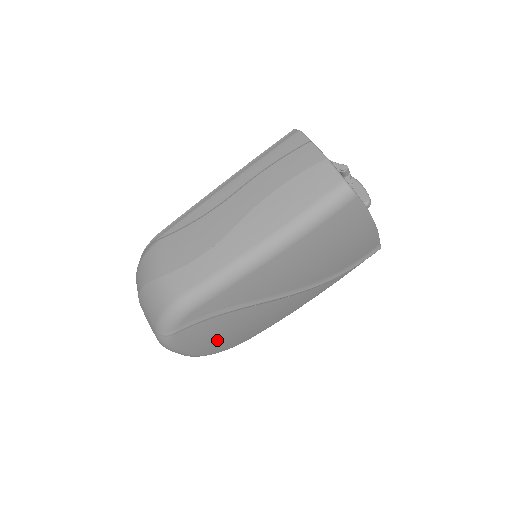
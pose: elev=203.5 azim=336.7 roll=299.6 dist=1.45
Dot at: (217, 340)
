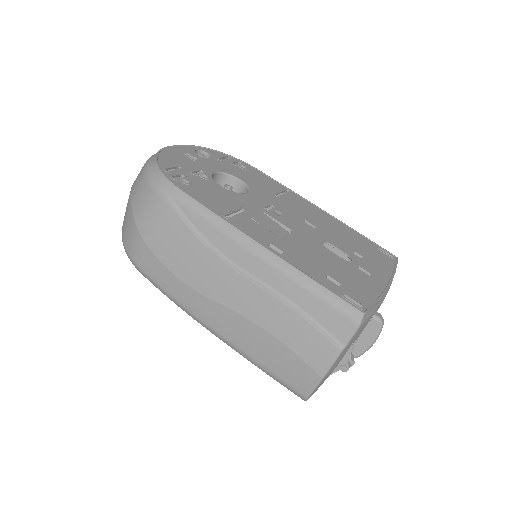
Dot at: occluded
